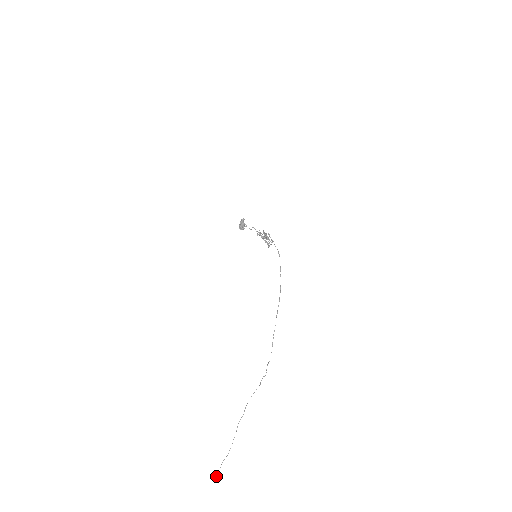
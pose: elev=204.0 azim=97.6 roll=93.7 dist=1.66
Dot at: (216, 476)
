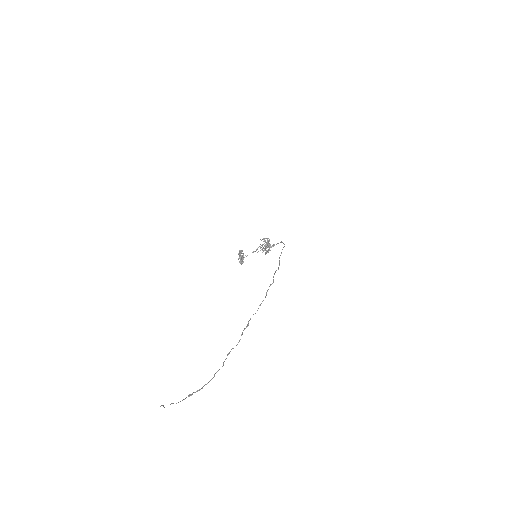
Dot at: (161, 405)
